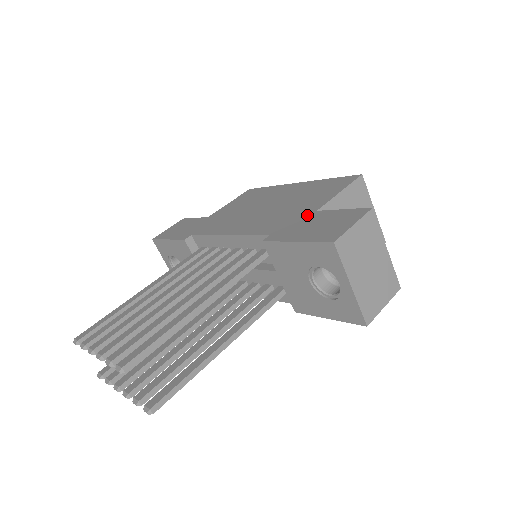
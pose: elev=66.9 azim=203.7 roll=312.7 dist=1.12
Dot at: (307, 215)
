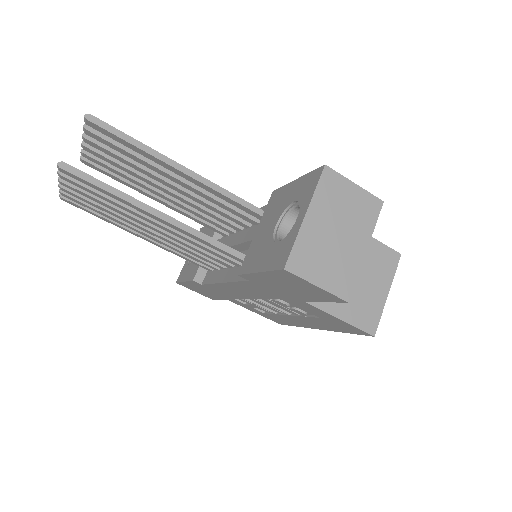
Dot at: occluded
